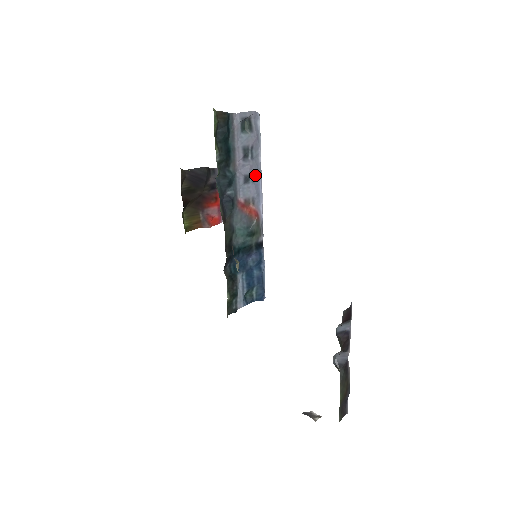
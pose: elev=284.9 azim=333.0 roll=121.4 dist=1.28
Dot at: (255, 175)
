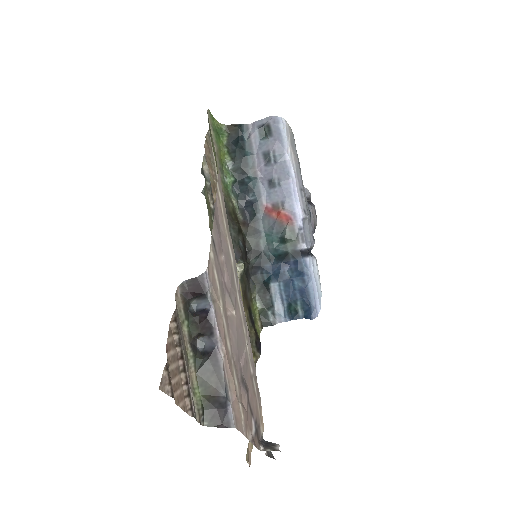
Dot at: (282, 178)
